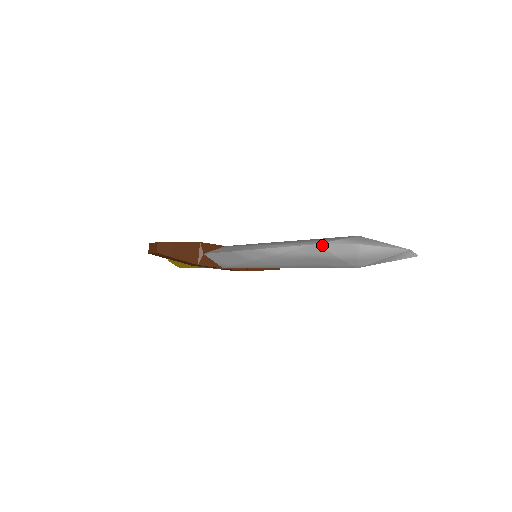
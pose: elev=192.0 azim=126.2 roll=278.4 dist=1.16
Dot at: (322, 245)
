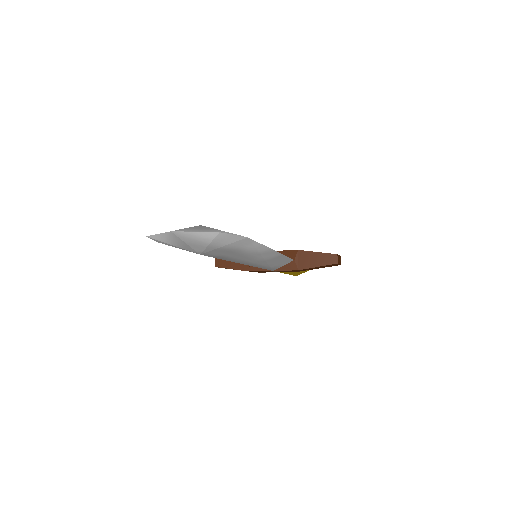
Dot at: (158, 242)
